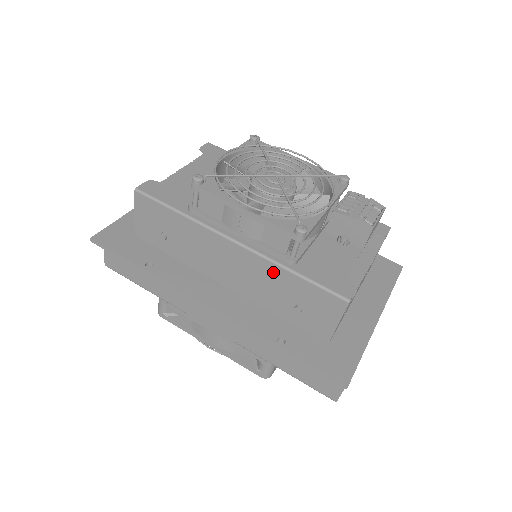
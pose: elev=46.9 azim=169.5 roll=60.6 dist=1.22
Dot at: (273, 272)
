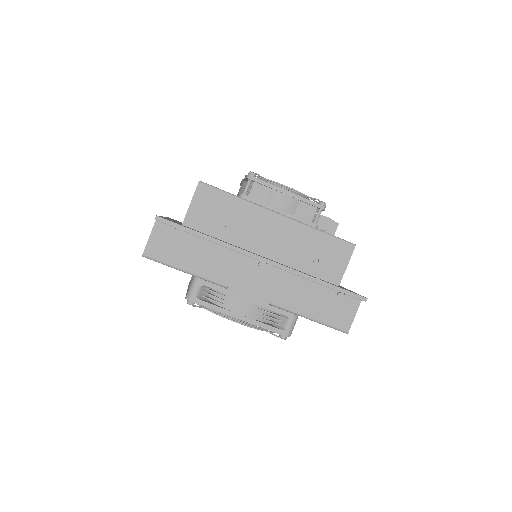
Dot at: (306, 233)
